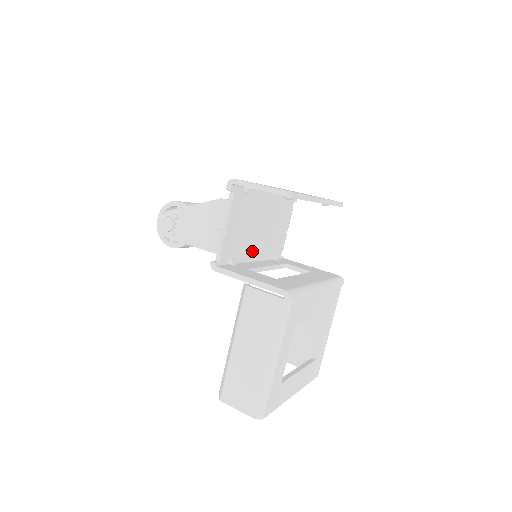
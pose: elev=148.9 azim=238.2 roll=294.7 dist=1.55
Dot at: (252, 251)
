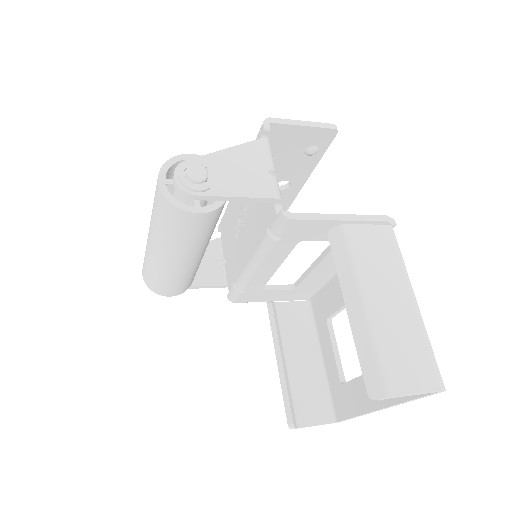
Dot at: occluded
